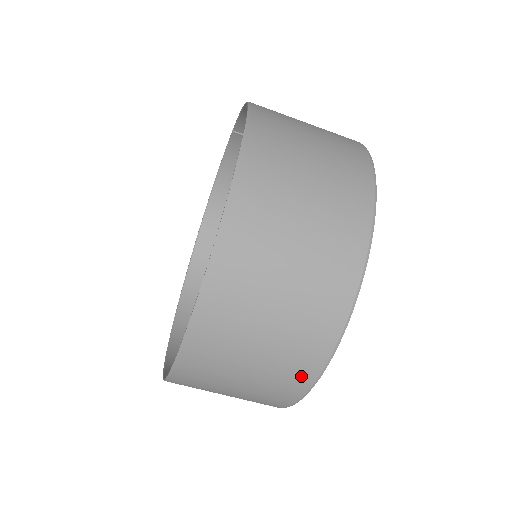
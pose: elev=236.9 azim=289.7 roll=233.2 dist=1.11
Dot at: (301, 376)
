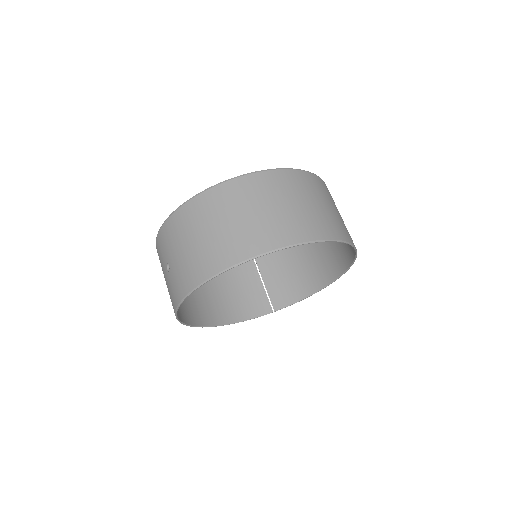
Dot at: (314, 231)
